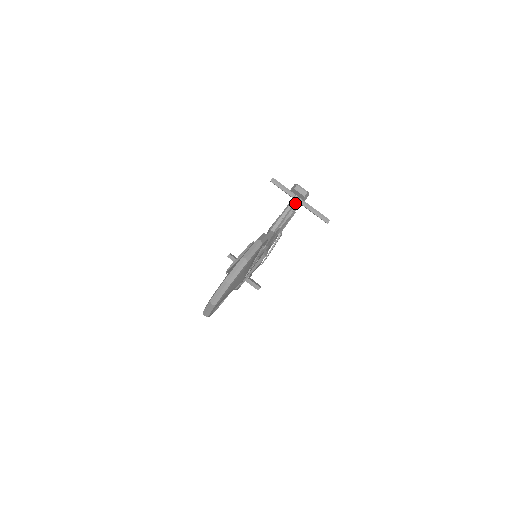
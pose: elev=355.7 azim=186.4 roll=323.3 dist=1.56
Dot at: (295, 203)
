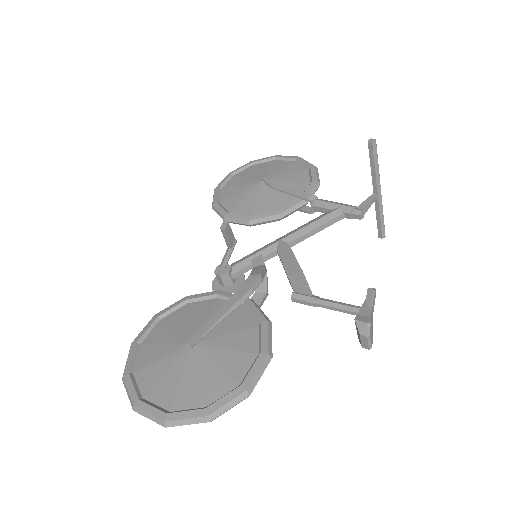
Dot at: (348, 311)
